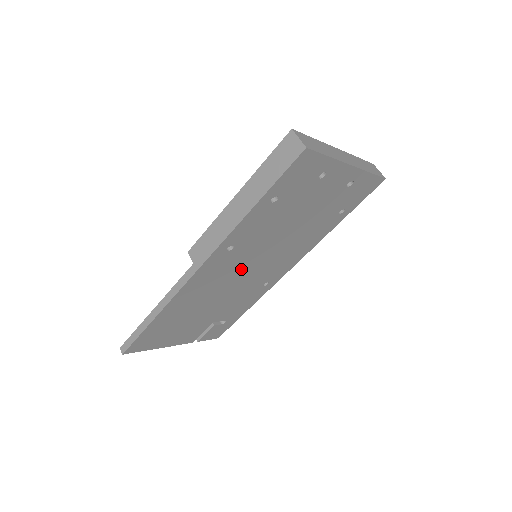
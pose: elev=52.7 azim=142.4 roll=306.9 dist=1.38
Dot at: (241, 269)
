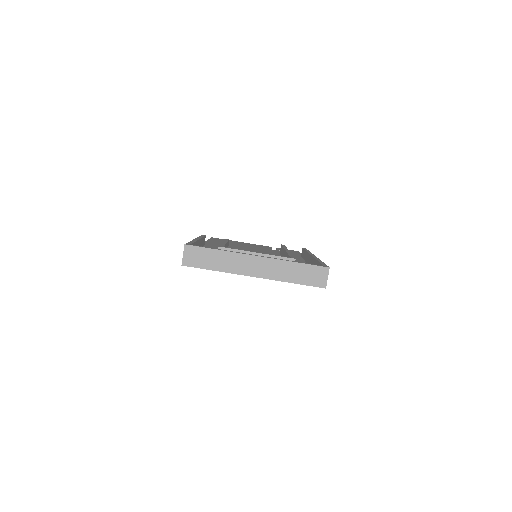
Dot at: occluded
